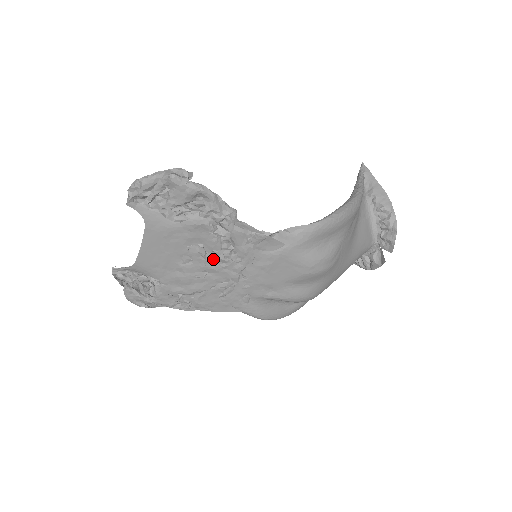
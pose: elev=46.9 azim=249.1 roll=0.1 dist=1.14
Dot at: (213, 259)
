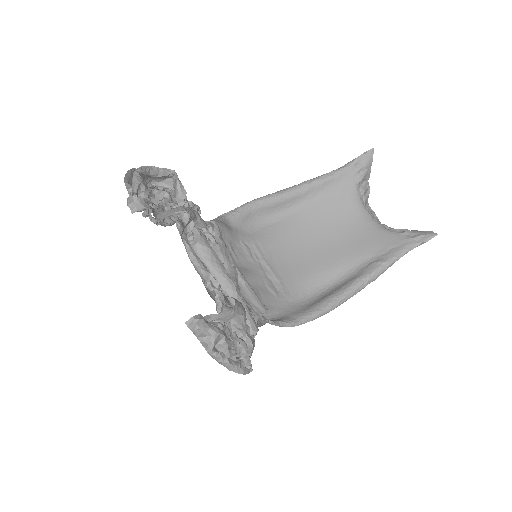
Dot at: occluded
